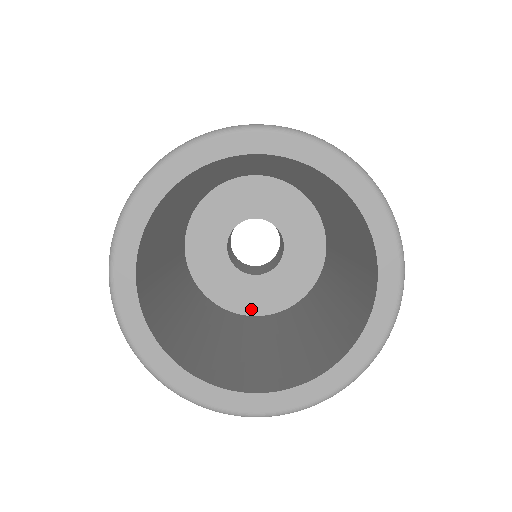
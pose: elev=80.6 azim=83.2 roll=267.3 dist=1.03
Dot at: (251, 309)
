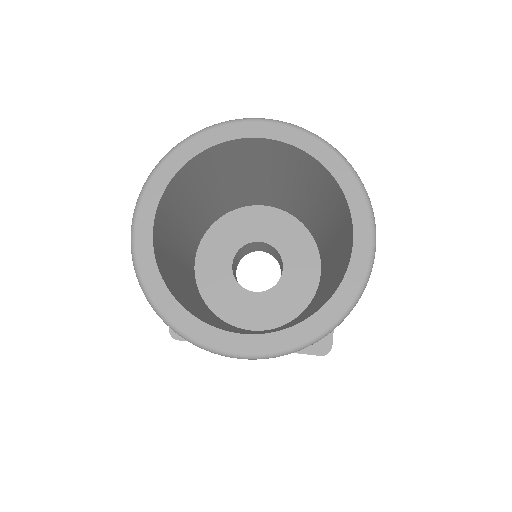
Dot at: (254, 324)
